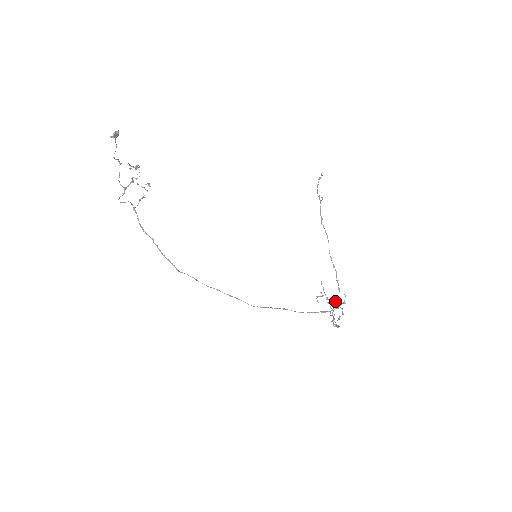
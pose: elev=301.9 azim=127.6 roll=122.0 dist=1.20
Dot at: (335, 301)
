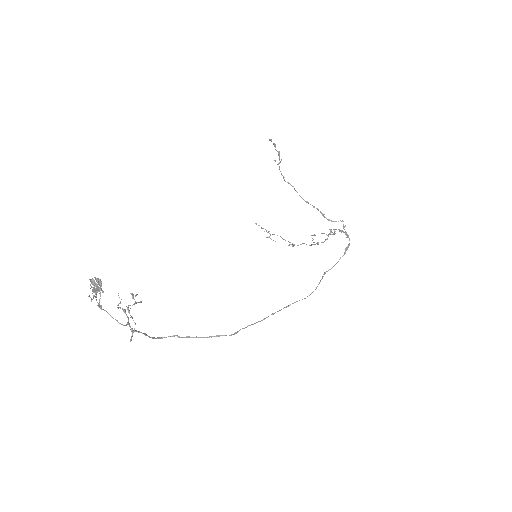
Dot at: occluded
